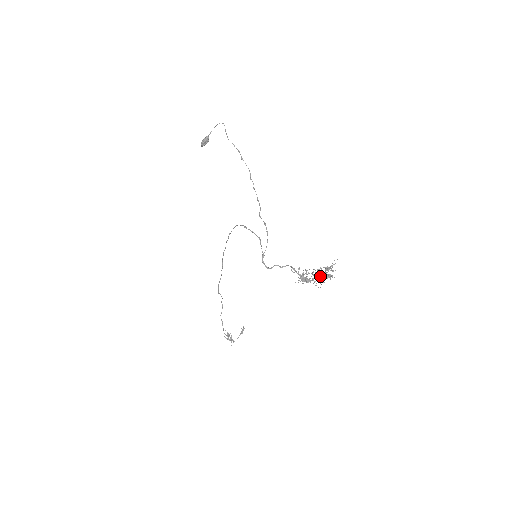
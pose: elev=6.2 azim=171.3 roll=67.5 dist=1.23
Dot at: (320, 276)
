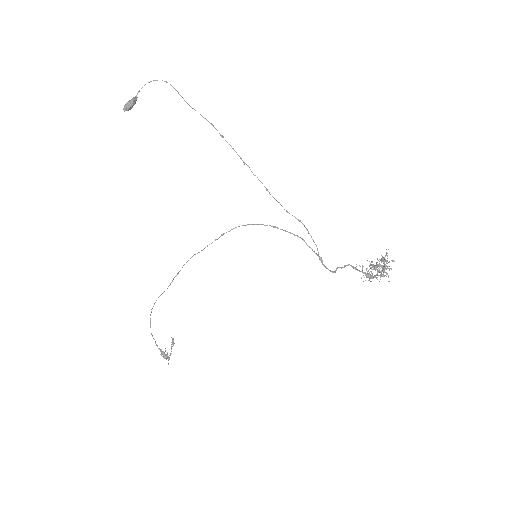
Dot at: occluded
